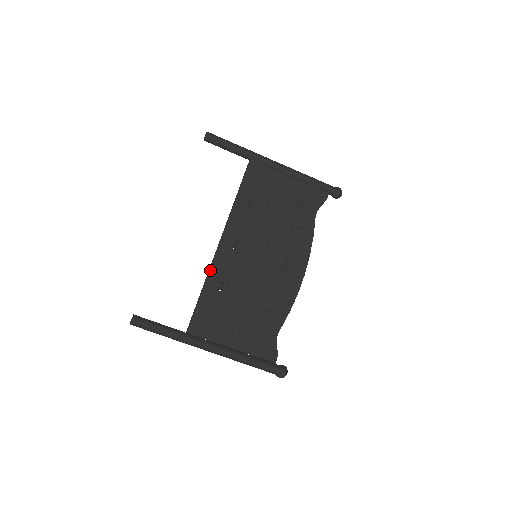
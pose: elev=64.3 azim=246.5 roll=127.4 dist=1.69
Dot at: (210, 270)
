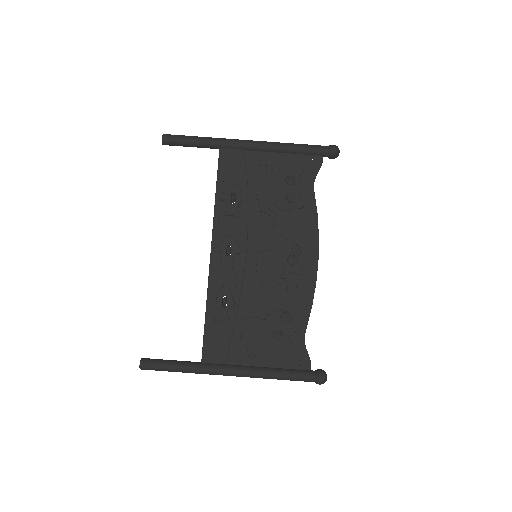
Dot at: (208, 288)
